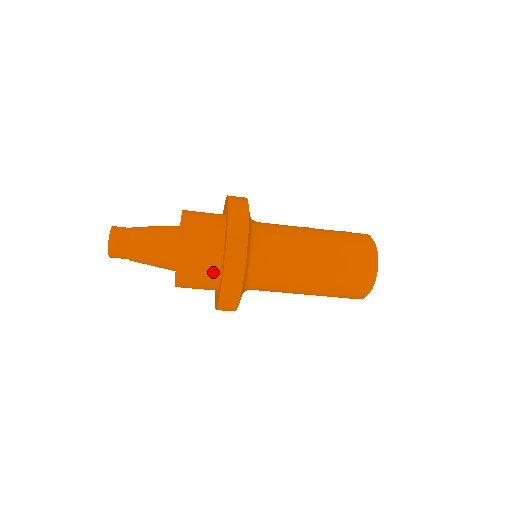
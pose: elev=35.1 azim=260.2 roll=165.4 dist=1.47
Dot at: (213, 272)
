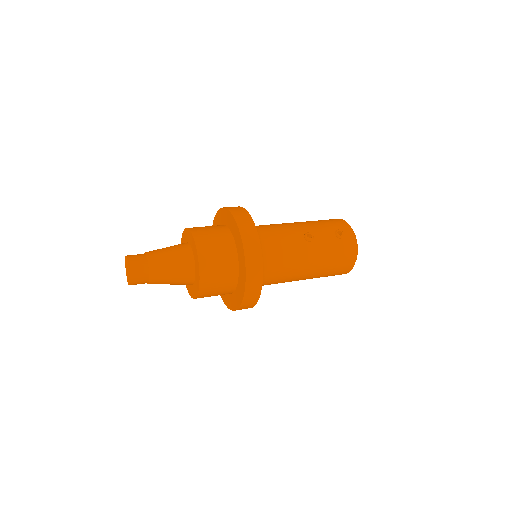
Dot at: occluded
